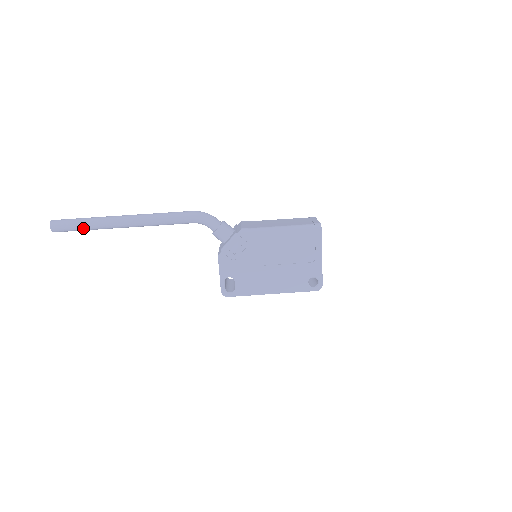
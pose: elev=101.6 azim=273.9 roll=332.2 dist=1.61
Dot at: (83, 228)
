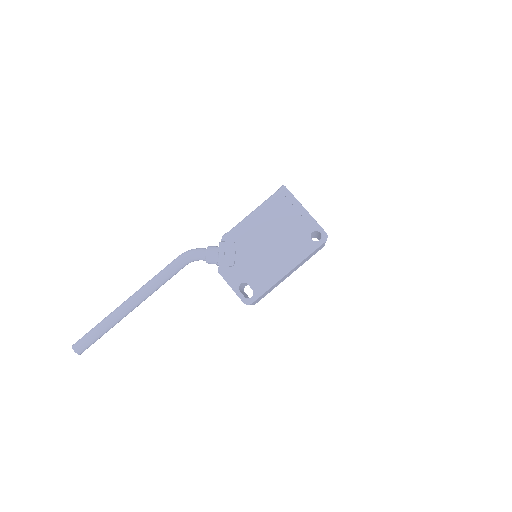
Dot at: (100, 332)
